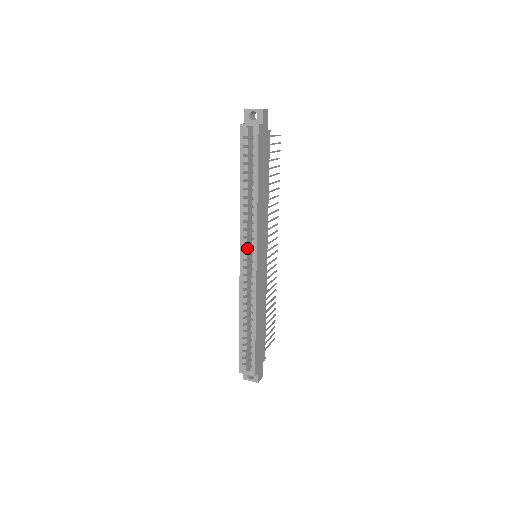
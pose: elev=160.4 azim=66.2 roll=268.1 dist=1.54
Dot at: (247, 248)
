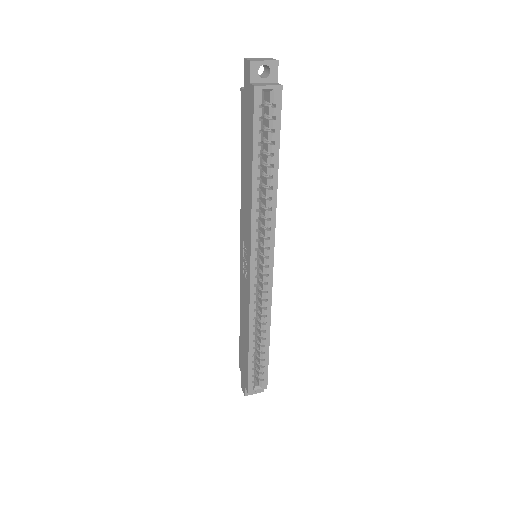
Dot at: (258, 252)
